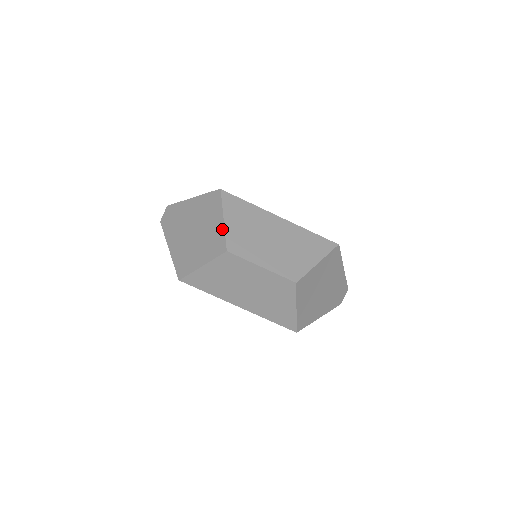
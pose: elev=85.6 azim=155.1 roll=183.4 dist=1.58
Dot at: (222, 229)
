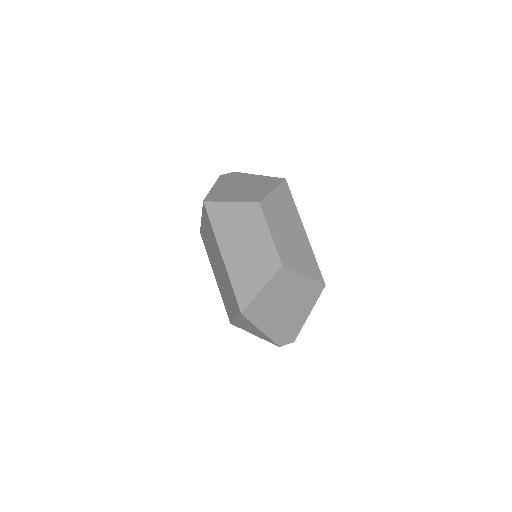
Dot at: (267, 193)
